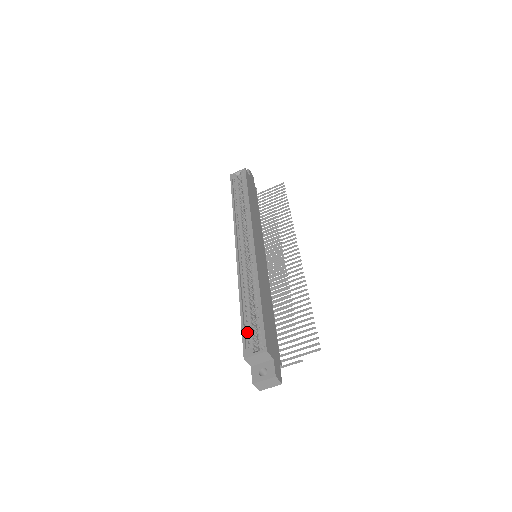
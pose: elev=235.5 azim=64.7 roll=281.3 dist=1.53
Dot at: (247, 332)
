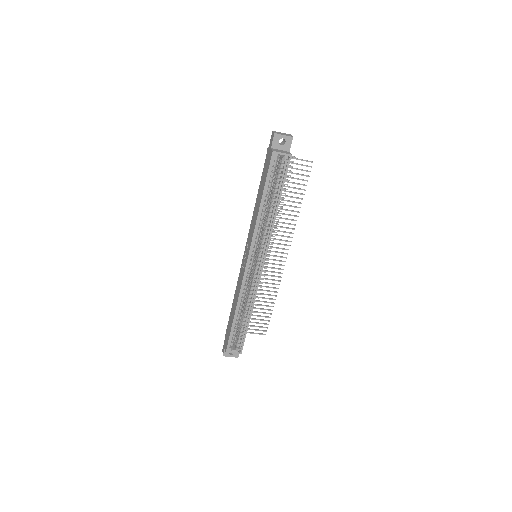
Dot at: (232, 335)
